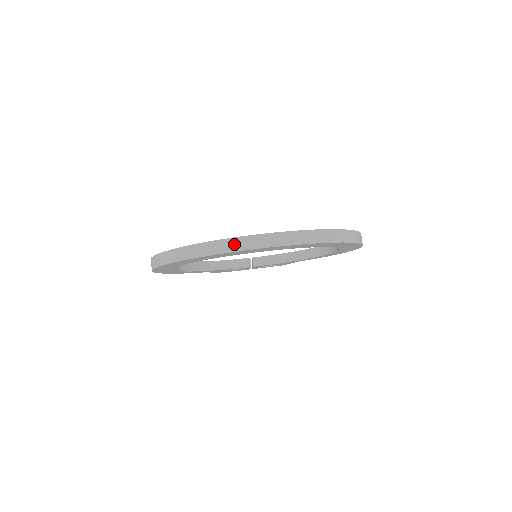
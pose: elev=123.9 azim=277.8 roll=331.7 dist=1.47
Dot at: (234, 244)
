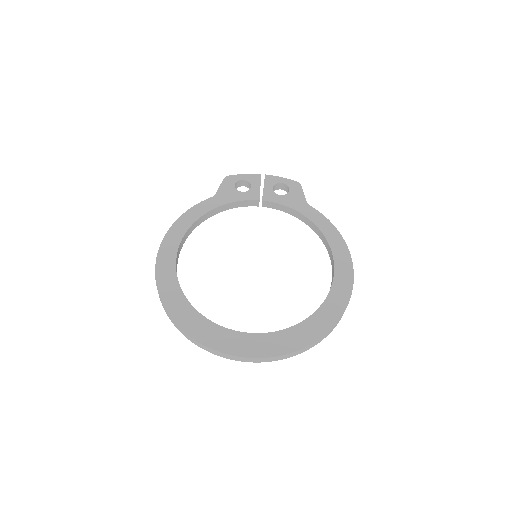
Dot at: (221, 355)
